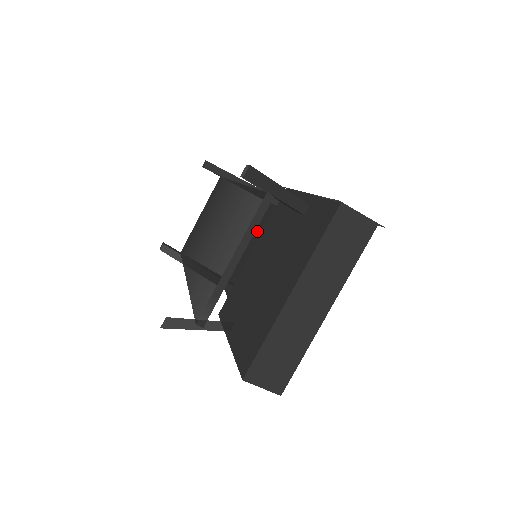
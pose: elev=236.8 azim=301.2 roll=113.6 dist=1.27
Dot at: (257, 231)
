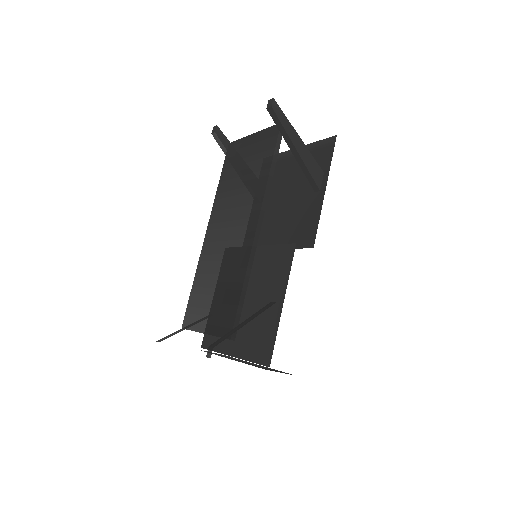
Dot at: occluded
